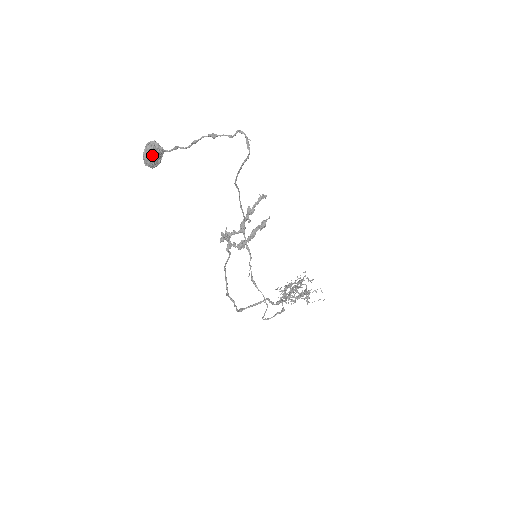
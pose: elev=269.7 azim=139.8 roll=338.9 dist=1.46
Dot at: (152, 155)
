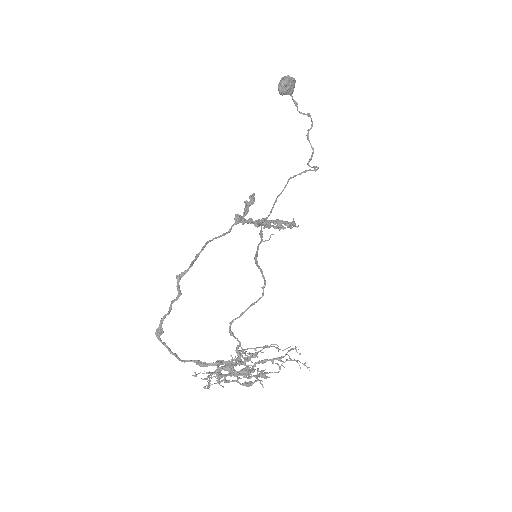
Dot at: (293, 81)
